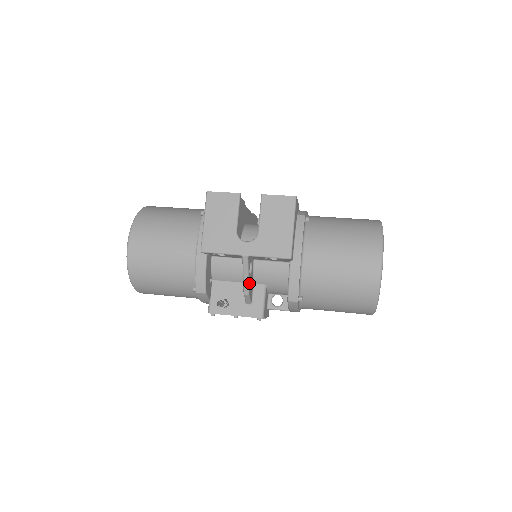
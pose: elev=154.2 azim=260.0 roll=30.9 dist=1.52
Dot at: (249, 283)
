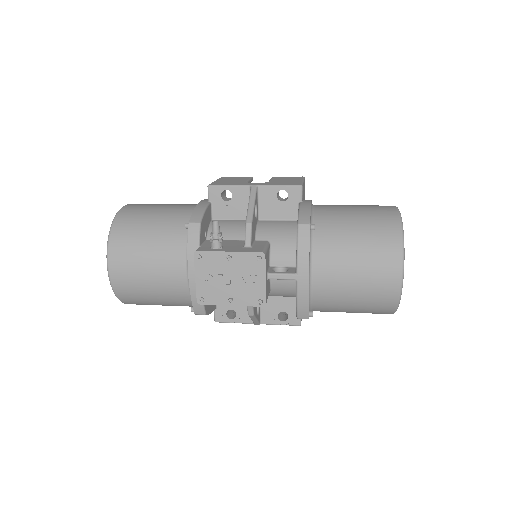
Dot at: (253, 214)
